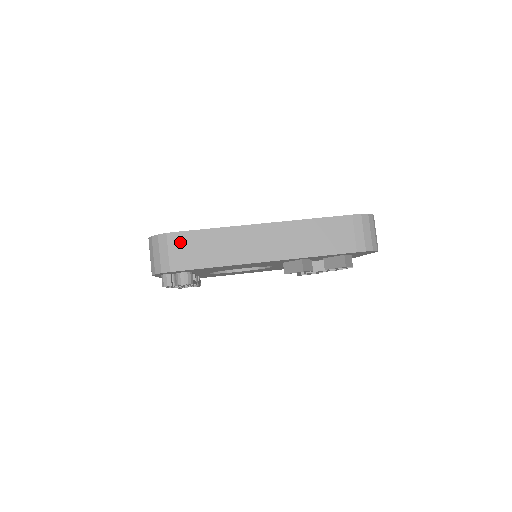
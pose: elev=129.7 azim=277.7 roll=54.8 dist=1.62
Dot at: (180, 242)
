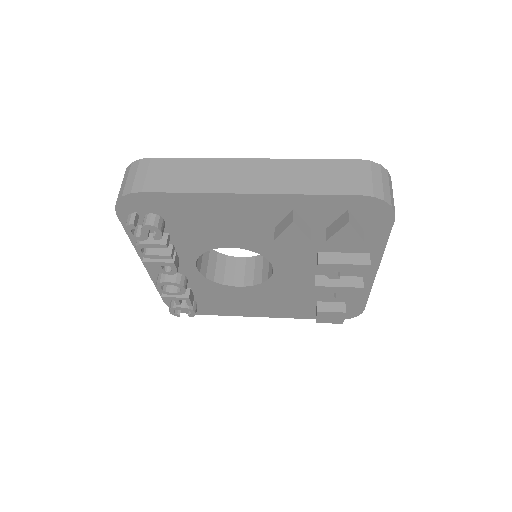
Dot at: (151, 167)
